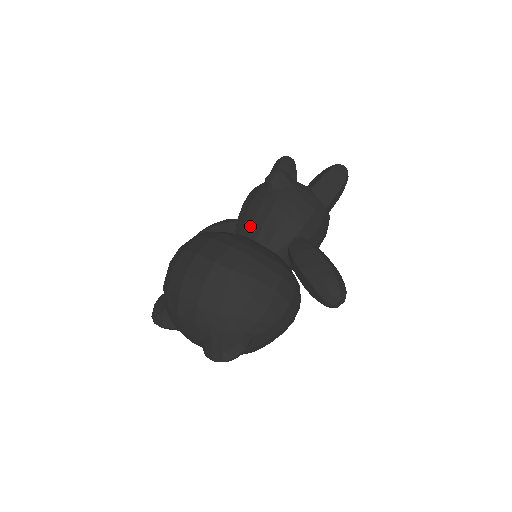
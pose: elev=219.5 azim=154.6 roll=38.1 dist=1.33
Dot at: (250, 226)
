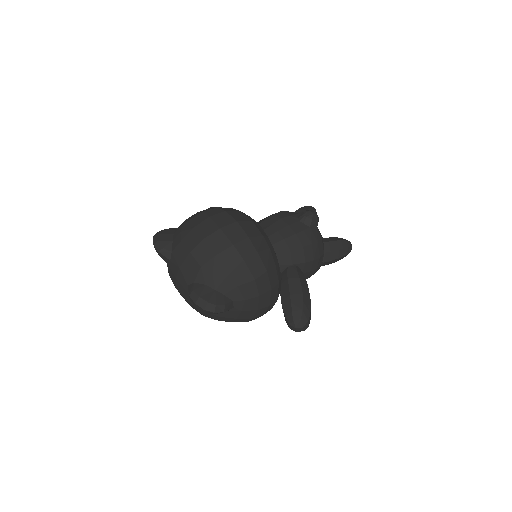
Dot at: (272, 233)
